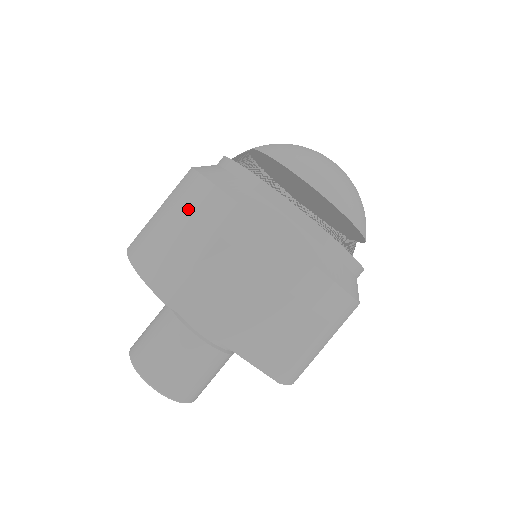
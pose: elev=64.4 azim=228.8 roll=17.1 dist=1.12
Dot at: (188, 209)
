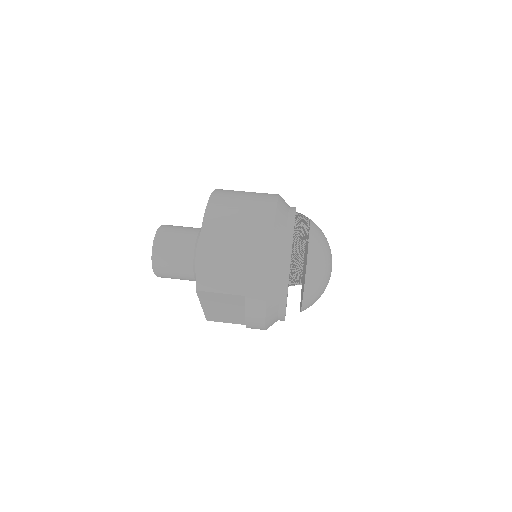
Dot at: (247, 266)
